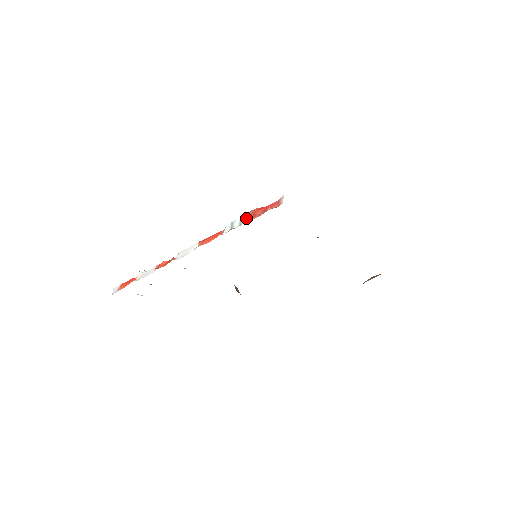
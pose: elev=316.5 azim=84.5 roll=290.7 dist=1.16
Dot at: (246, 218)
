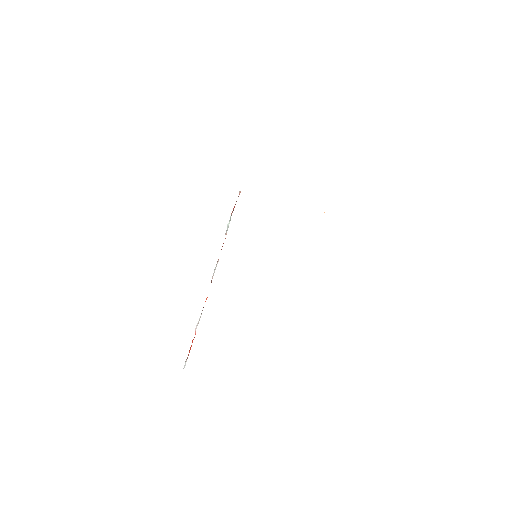
Dot at: (231, 215)
